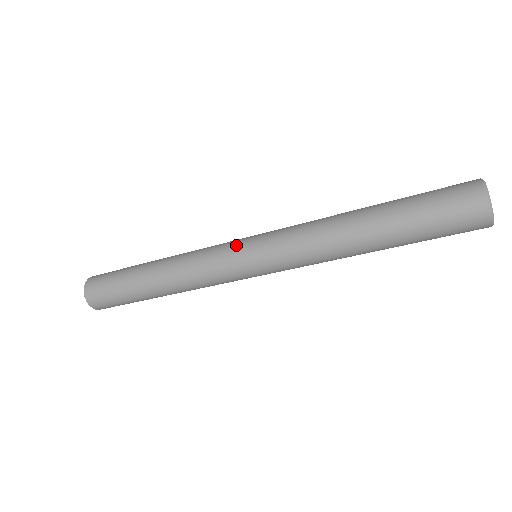
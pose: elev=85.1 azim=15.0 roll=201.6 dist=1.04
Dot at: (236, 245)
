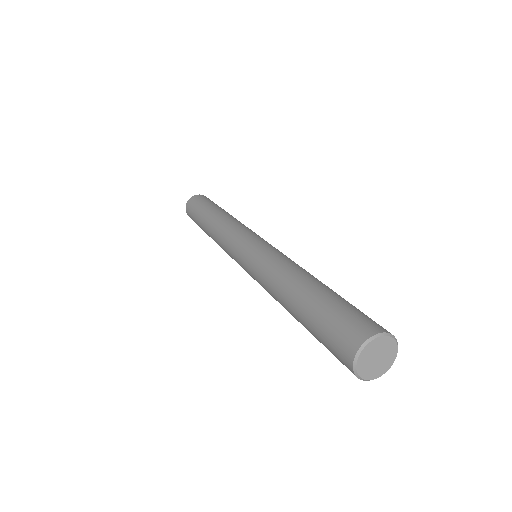
Dot at: (235, 257)
